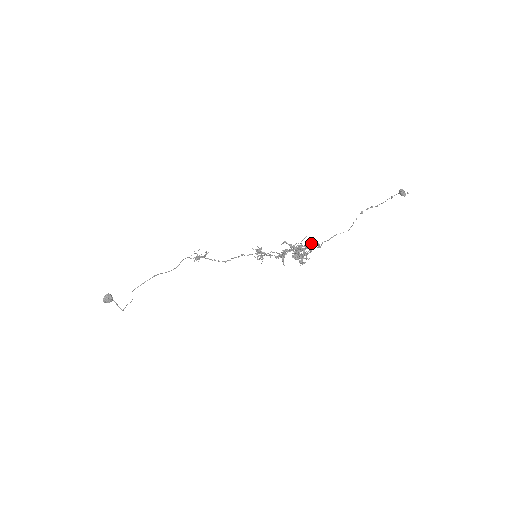
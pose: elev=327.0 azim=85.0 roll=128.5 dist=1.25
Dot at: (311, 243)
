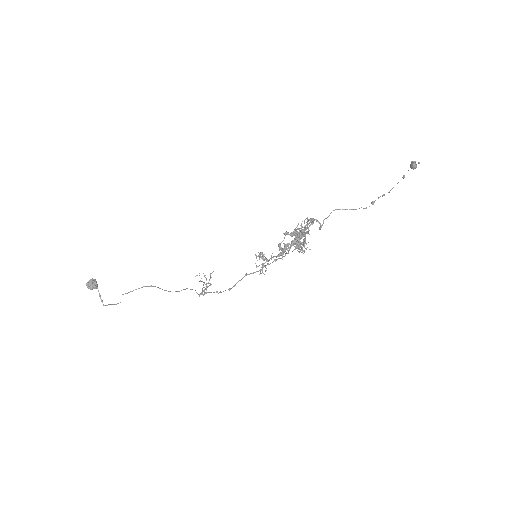
Dot at: (312, 223)
